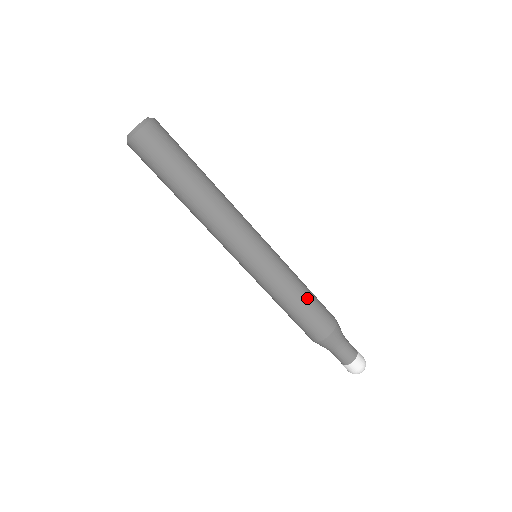
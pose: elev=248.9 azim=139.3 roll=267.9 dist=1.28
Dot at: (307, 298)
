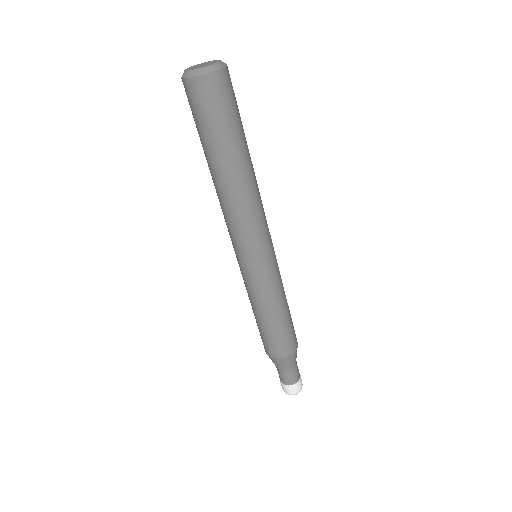
Dot at: (272, 323)
